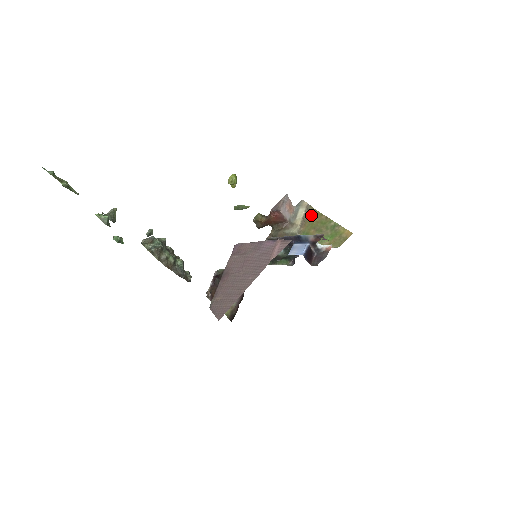
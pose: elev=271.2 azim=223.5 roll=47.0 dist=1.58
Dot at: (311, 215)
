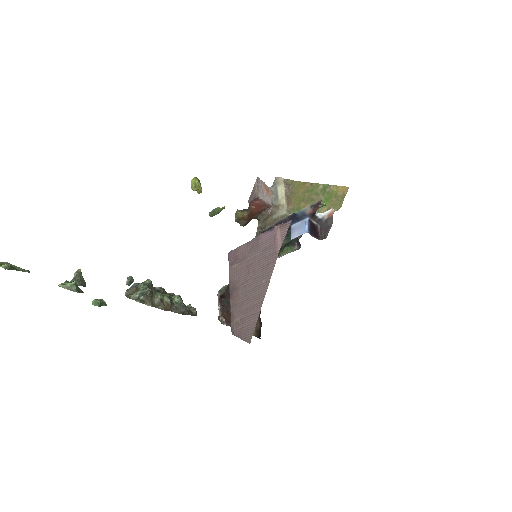
Dot at: (293, 188)
